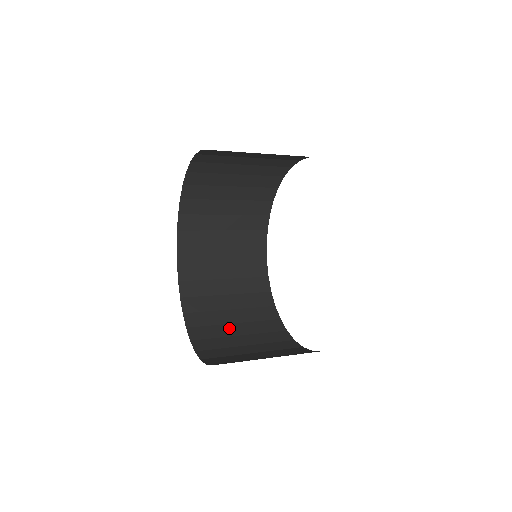
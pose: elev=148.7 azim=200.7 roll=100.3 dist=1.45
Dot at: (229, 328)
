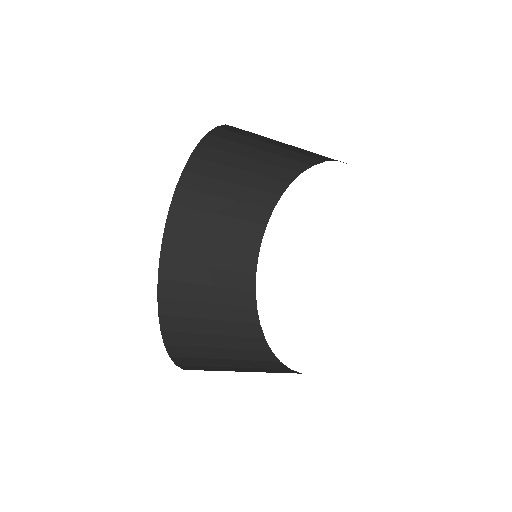
Dot at: occluded
